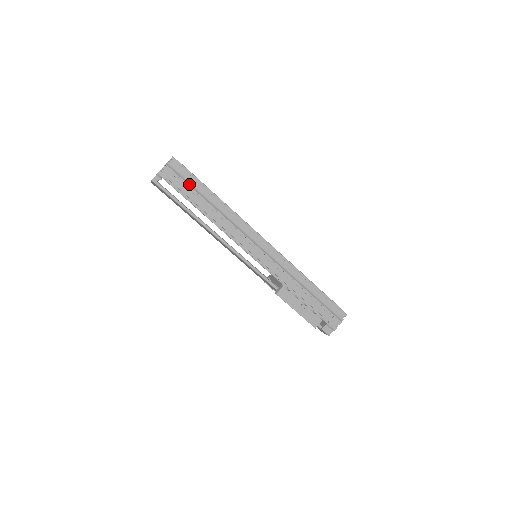
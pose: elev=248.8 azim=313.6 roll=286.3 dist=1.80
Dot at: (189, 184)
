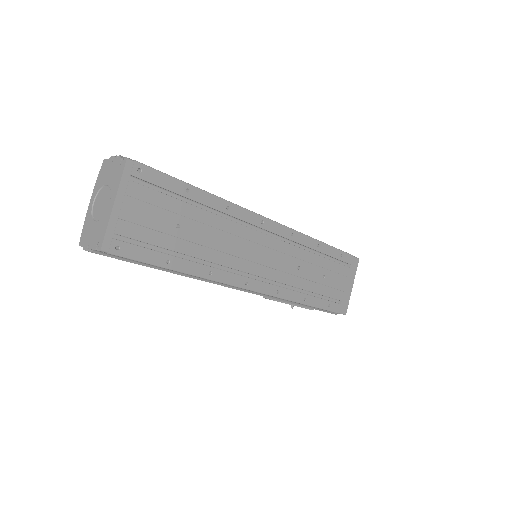
Dot at: (136, 263)
